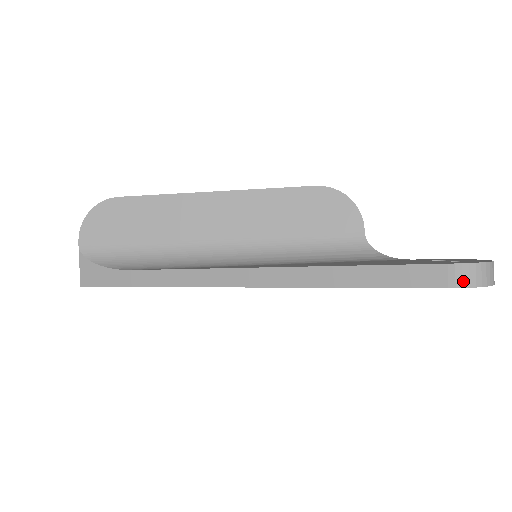
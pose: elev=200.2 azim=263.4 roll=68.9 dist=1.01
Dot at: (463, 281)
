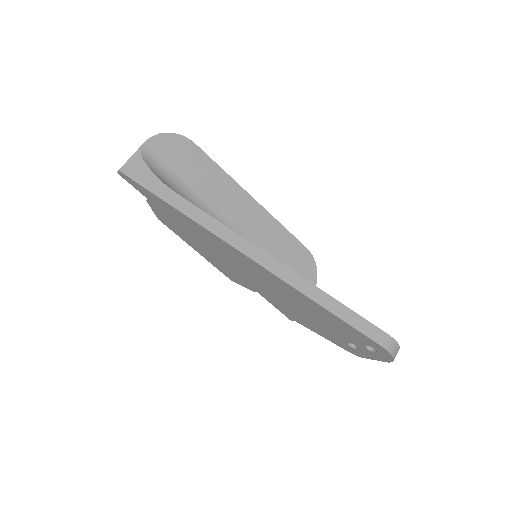
Dot at: (389, 347)
